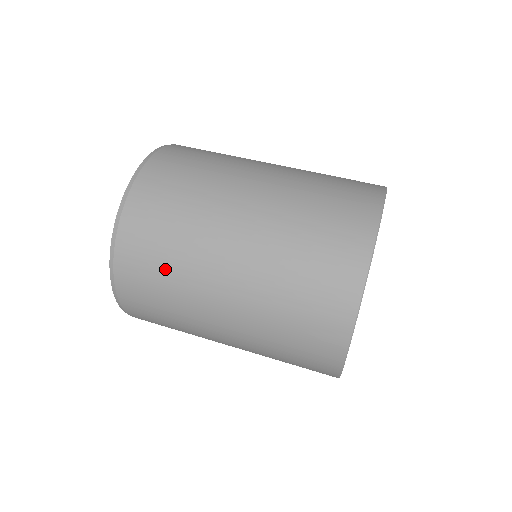
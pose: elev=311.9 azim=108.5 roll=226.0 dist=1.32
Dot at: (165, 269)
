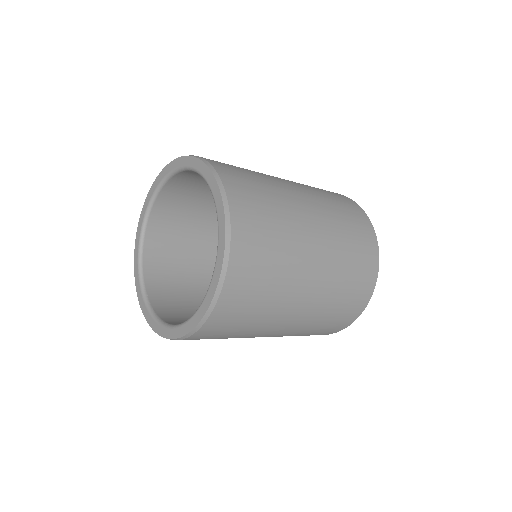
Dot at: (249, 172)
